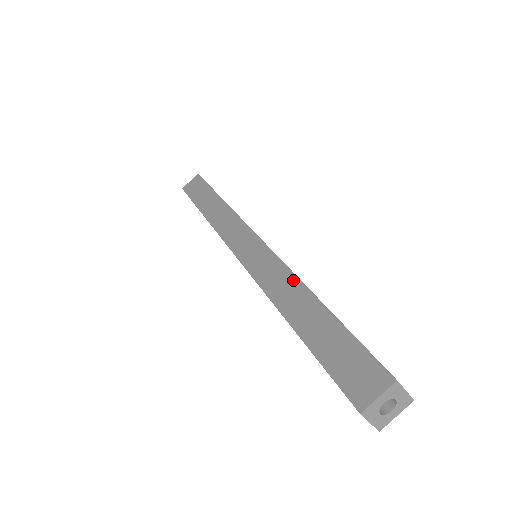
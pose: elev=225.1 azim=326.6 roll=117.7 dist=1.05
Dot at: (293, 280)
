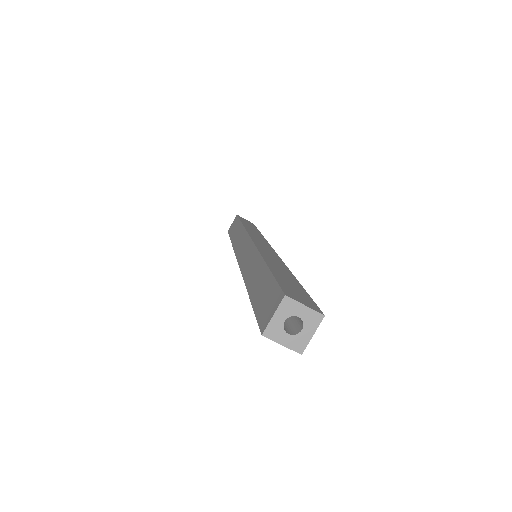
Dot at: (257, 257)
